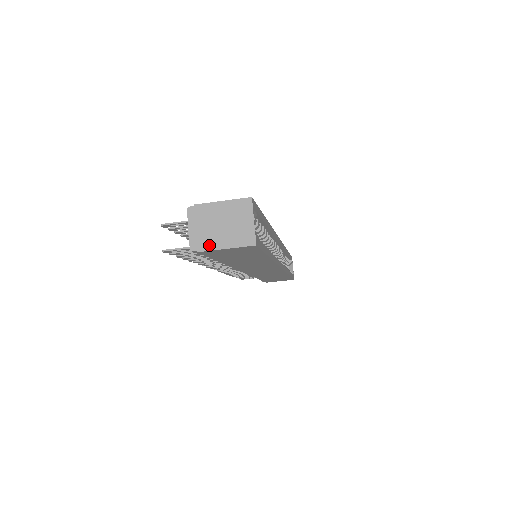
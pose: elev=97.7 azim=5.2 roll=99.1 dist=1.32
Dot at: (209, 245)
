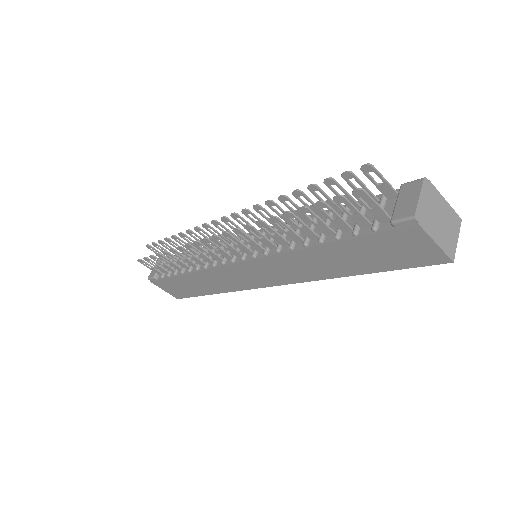
Dot at: (428, 227)
